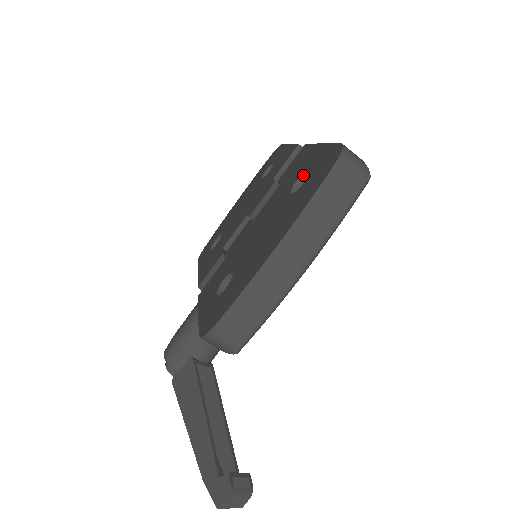
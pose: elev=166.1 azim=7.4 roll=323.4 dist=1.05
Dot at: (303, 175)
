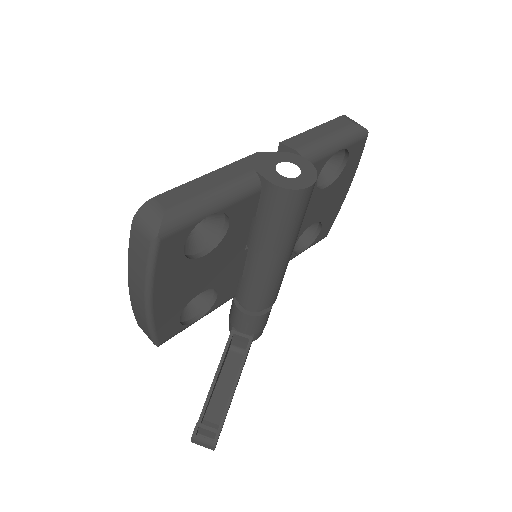
Dot at: occluded
